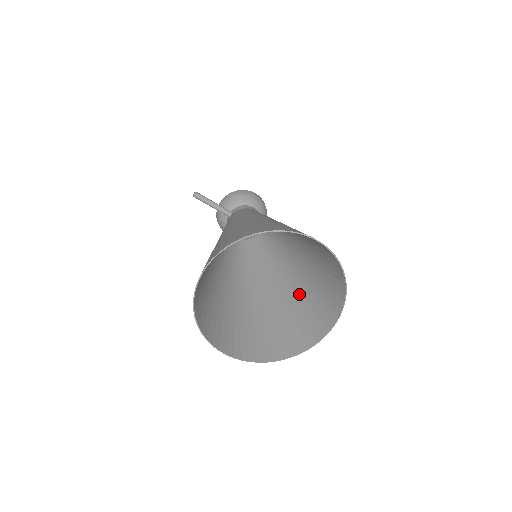
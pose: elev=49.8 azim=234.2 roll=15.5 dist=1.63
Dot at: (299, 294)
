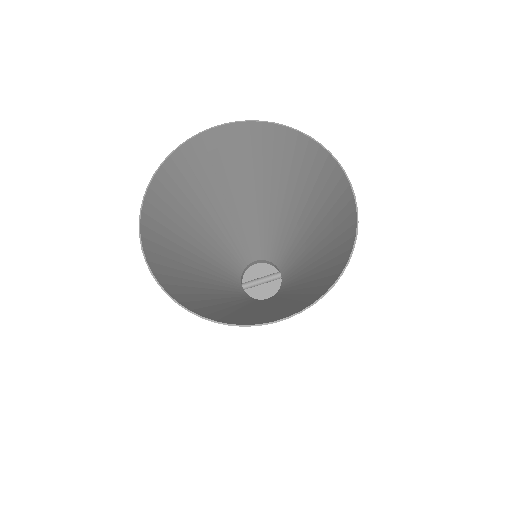
Dot at: (320, 228)
